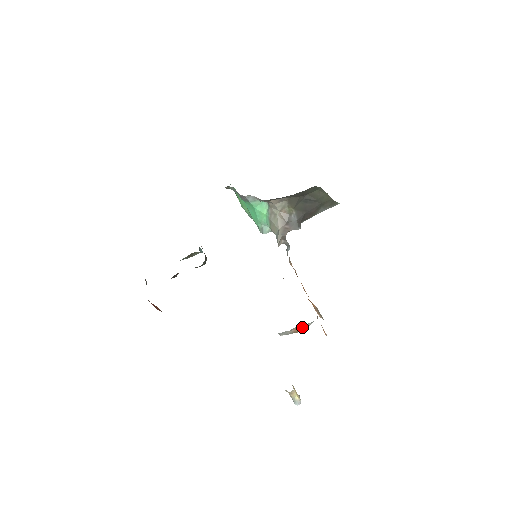
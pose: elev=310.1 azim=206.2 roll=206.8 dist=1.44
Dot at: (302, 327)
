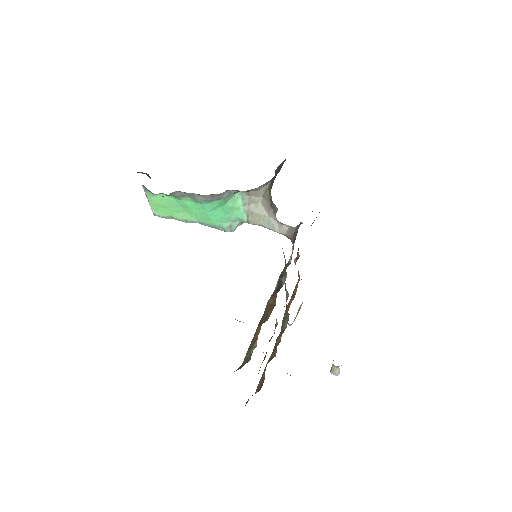
Dot at: (300, 306)
